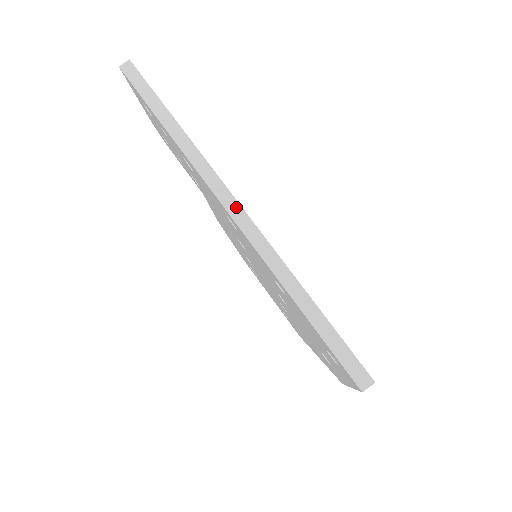
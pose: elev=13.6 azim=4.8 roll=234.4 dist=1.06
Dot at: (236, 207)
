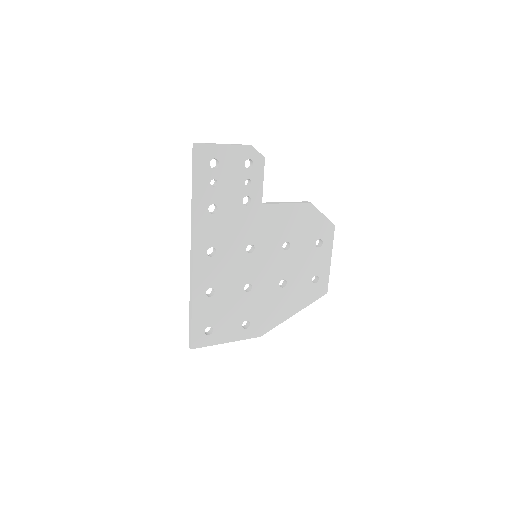
Dot at: (192, 254)
